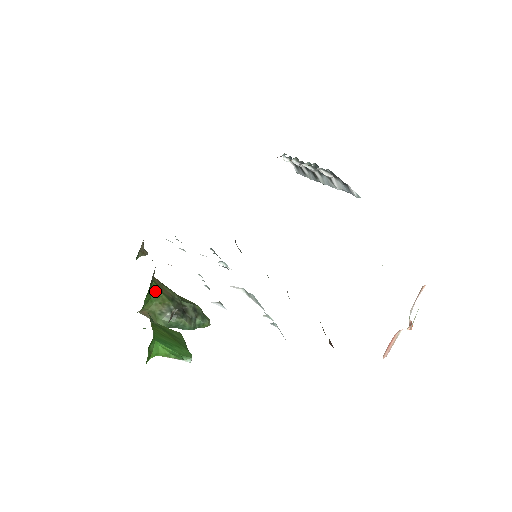
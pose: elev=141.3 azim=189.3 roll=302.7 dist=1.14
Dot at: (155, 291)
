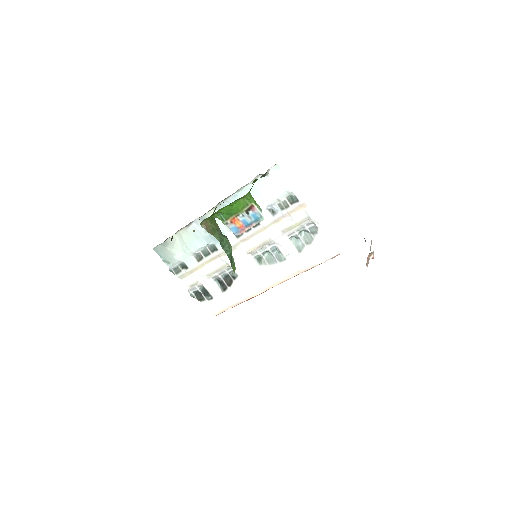
Dot at: occluded
